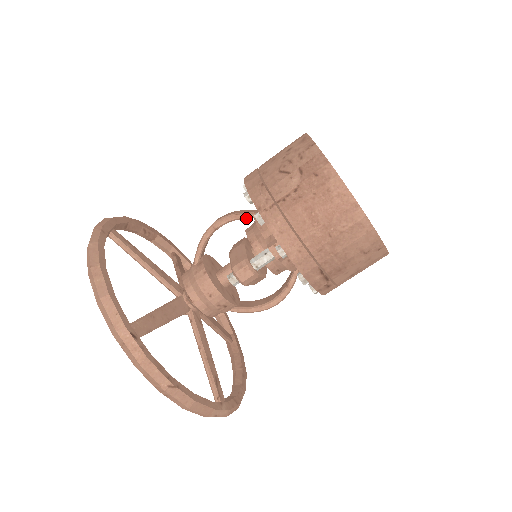
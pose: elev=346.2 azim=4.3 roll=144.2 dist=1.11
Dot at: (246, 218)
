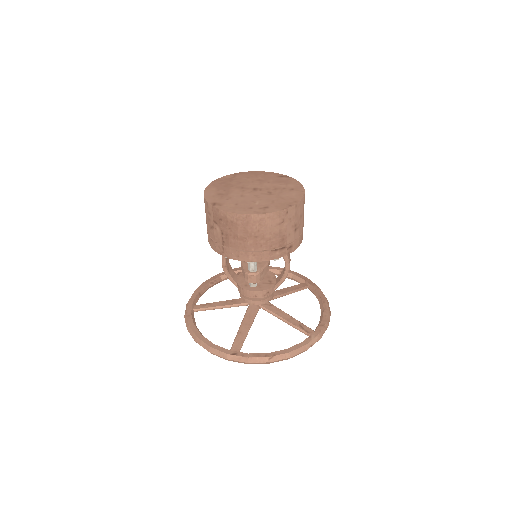
Dot at: occluded
